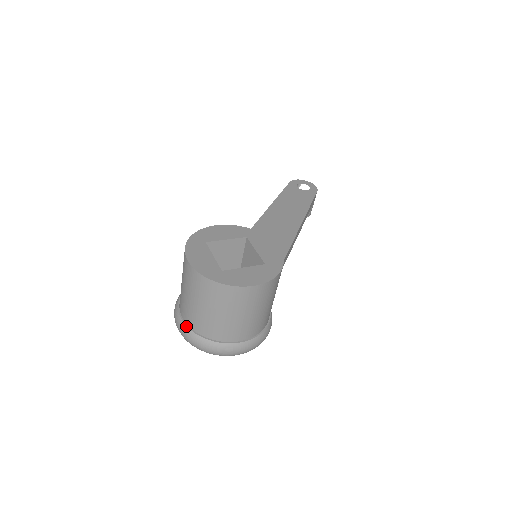
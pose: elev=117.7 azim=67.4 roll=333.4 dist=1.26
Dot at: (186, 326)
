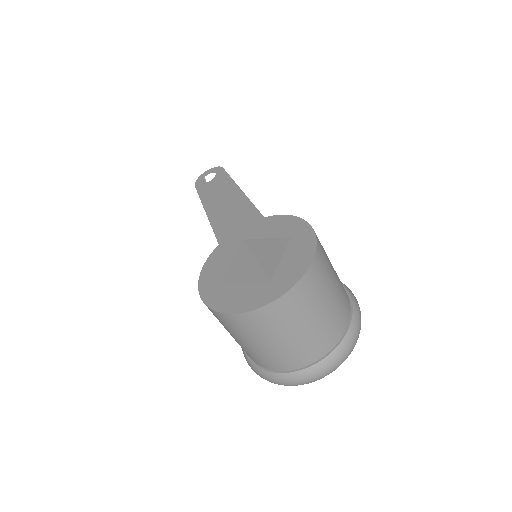
Dot at: (290, 373)
